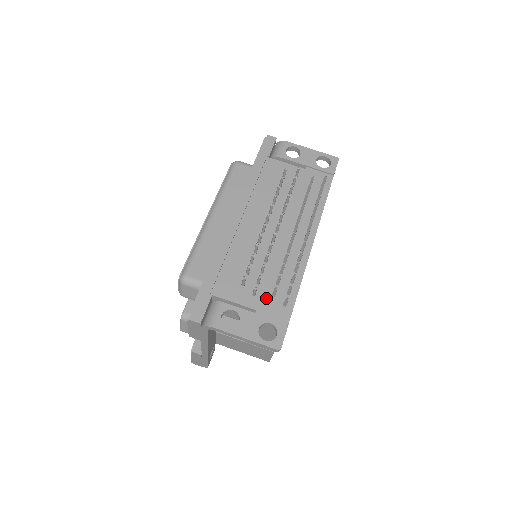
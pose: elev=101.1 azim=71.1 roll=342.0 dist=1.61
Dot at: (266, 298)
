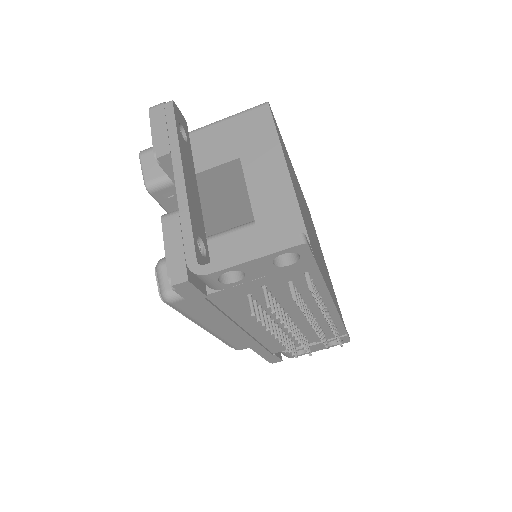
Dot at: (318, 337)
